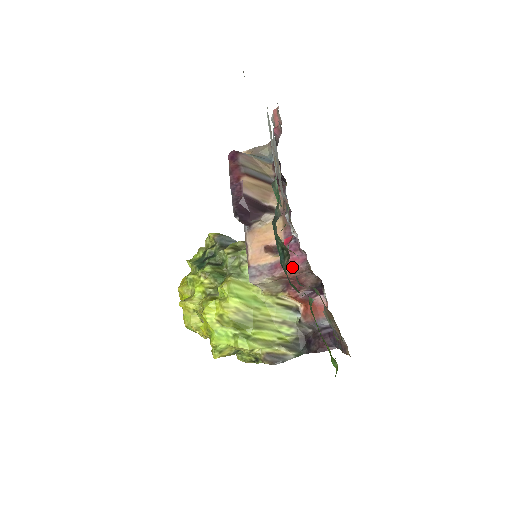
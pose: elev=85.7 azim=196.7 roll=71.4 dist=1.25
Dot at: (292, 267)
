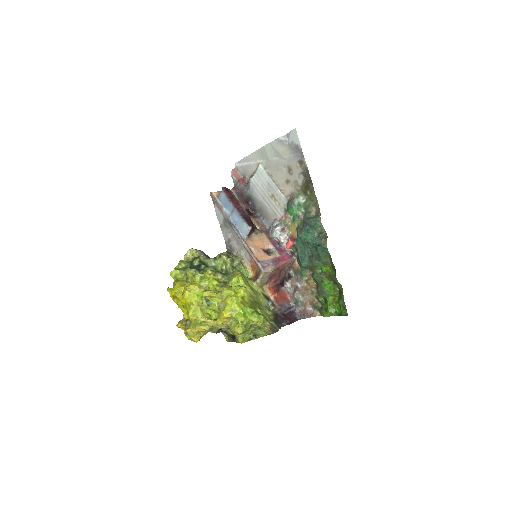
Dot at: (285, 261)
